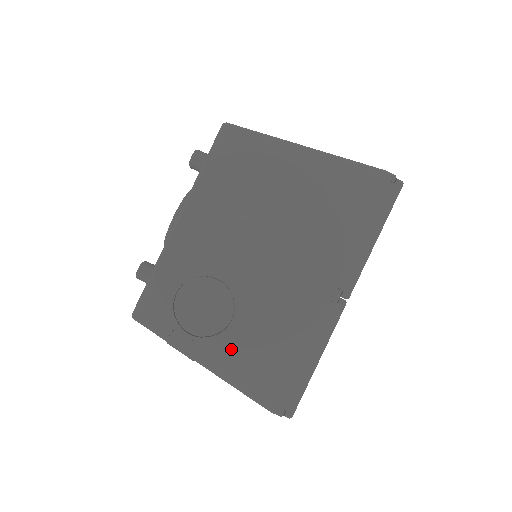
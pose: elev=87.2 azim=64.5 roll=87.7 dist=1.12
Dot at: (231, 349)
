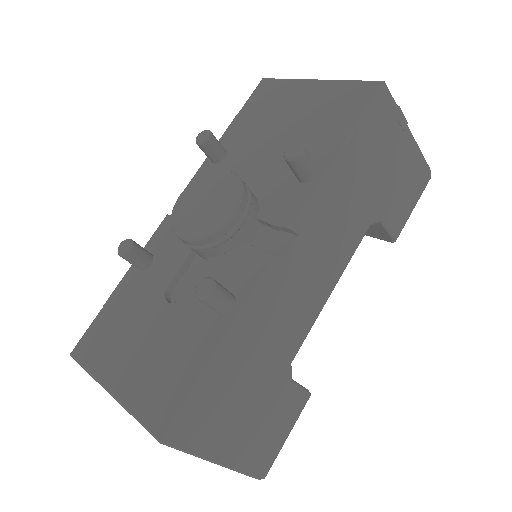
Dot at: occluded
